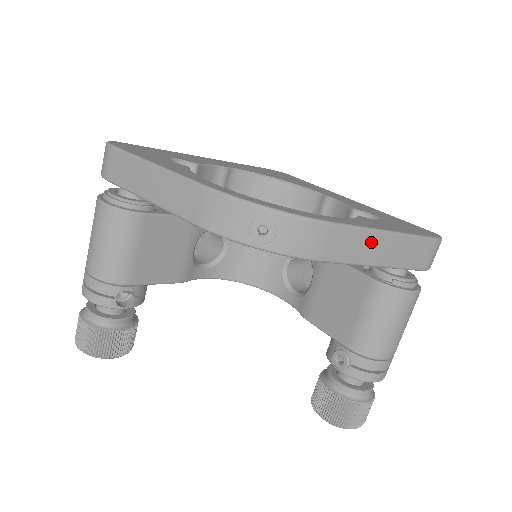
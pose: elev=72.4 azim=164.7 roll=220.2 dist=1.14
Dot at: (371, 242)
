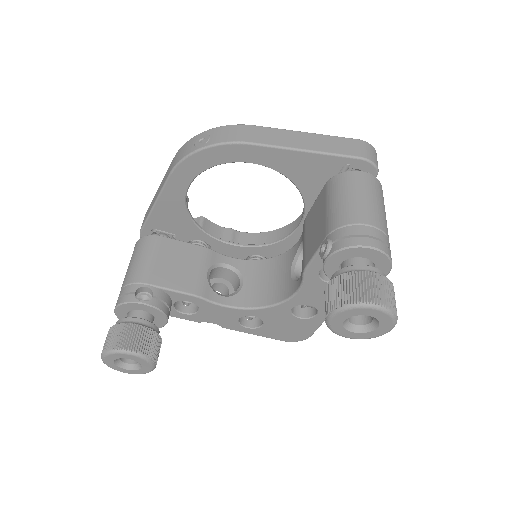
Dot at: (289, 136)
